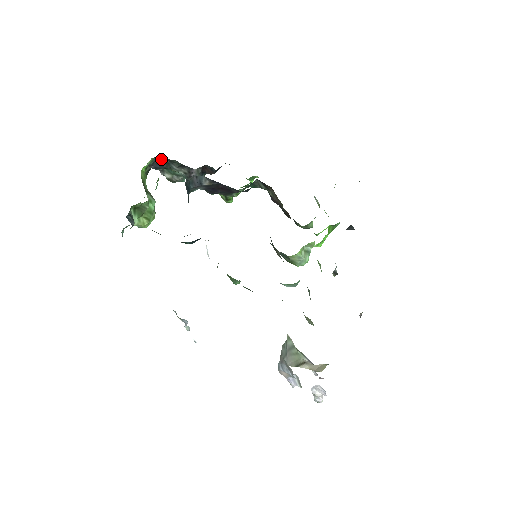
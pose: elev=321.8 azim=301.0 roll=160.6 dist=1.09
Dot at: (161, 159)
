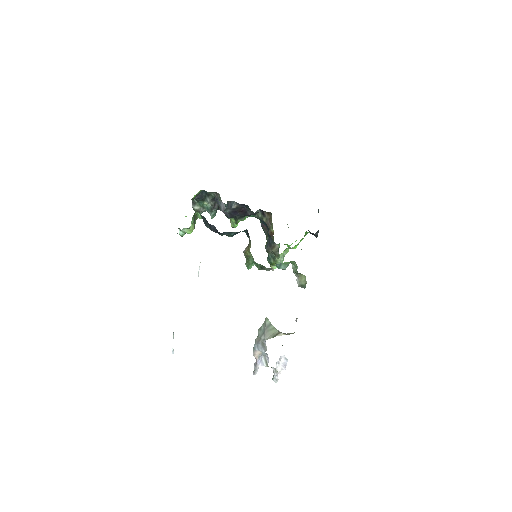
Dot at: (203, 193)
